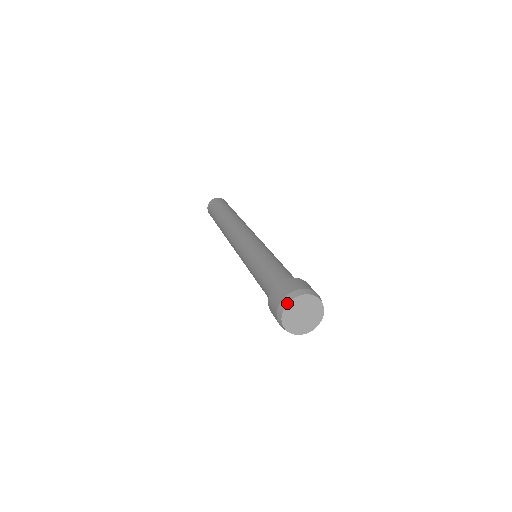
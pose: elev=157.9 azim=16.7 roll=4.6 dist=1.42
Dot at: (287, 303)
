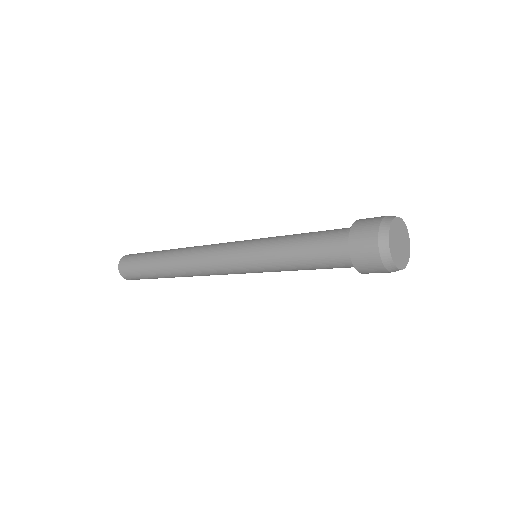
Dot at: (388, 231)
